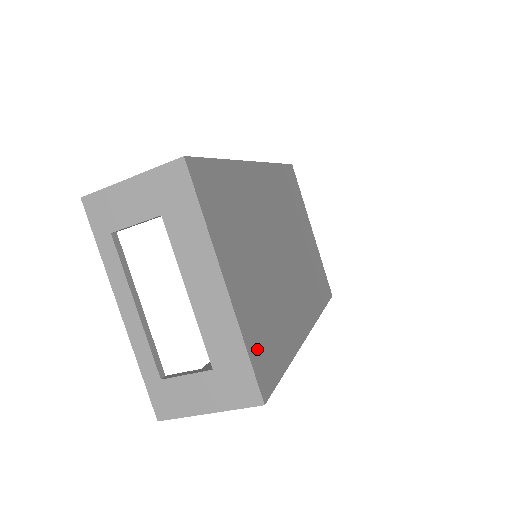
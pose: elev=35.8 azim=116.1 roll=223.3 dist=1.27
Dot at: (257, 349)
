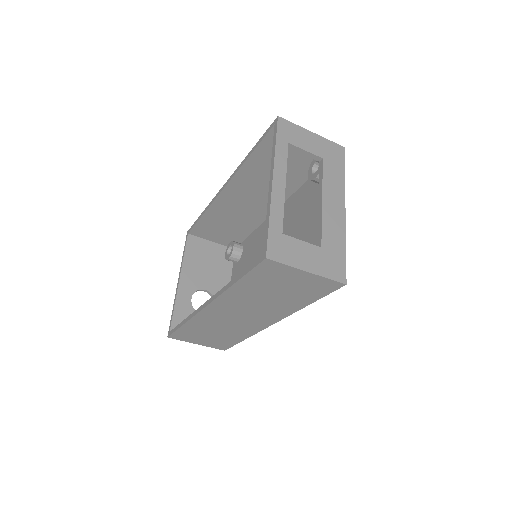
Dot at: occluded
